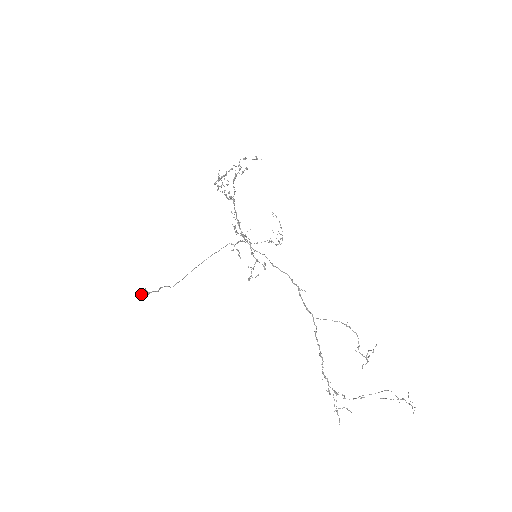
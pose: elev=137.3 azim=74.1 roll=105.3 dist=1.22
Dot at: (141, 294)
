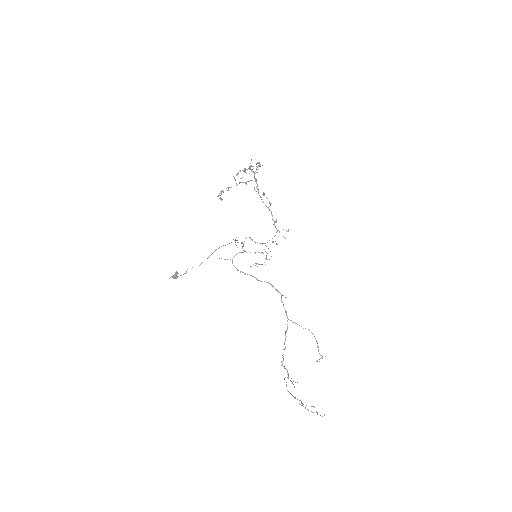
Dot at: (173, 277)
